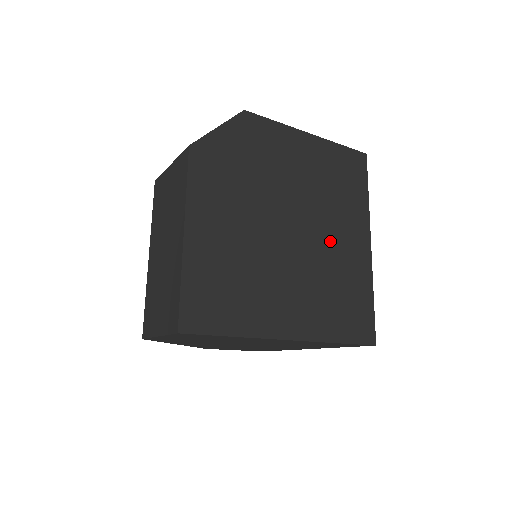
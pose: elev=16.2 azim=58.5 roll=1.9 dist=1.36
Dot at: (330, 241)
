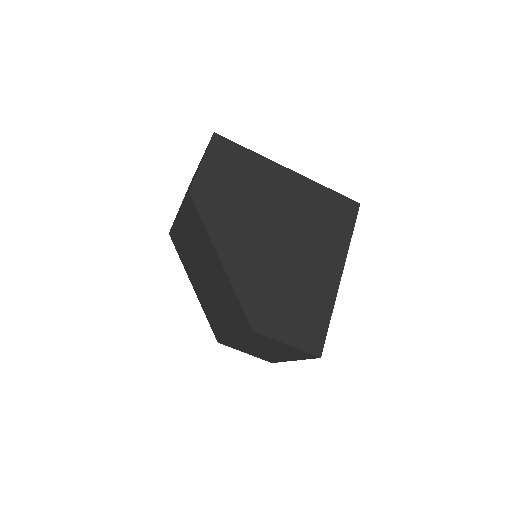
Dot at: occluded
